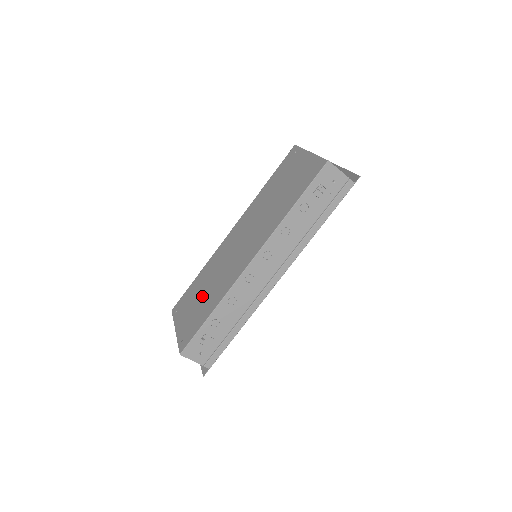
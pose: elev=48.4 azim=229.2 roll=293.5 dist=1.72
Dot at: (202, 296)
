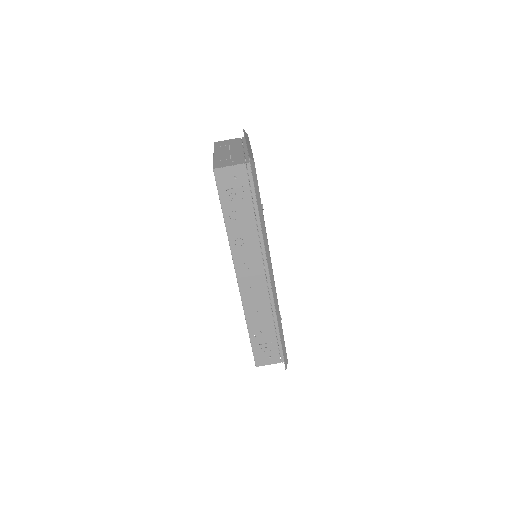
Dot at: occluded
